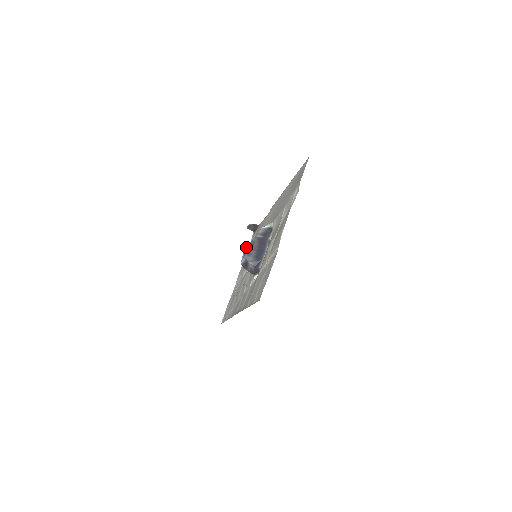
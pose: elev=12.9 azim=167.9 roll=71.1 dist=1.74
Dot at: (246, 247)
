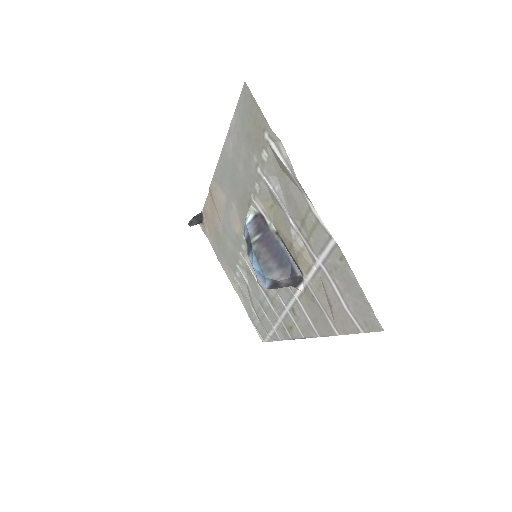
Dot at: (254, 265)
